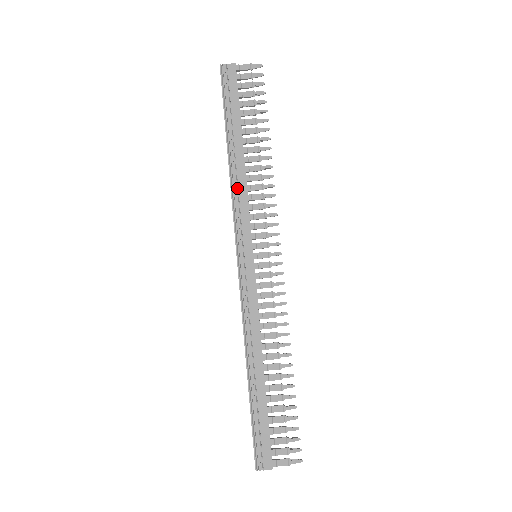
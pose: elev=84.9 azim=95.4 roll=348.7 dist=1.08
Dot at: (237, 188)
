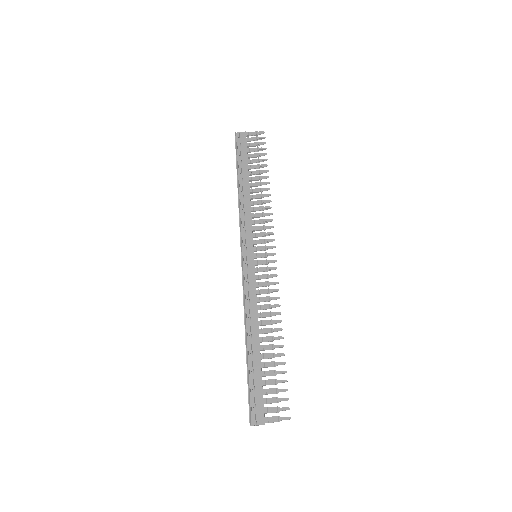
Dot at: (243, 209)
